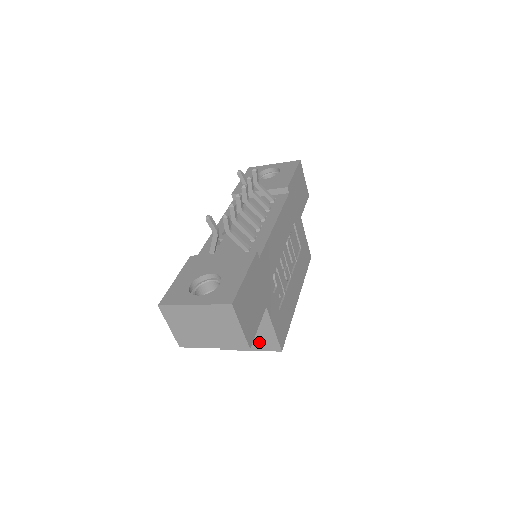
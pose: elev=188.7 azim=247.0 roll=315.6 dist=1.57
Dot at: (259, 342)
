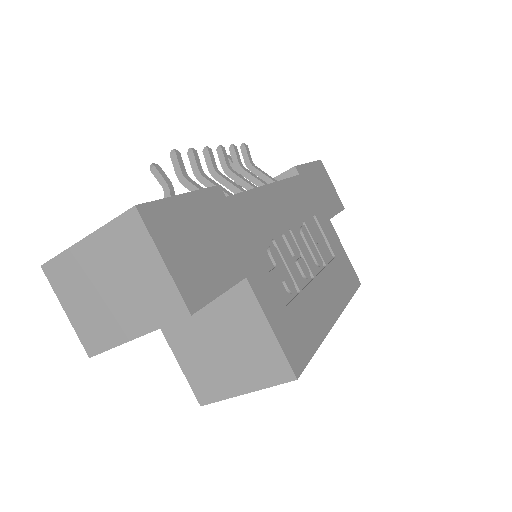
Dot at: (255, 367)
